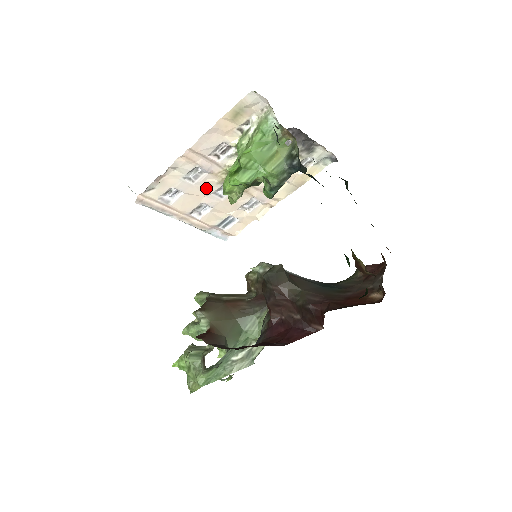
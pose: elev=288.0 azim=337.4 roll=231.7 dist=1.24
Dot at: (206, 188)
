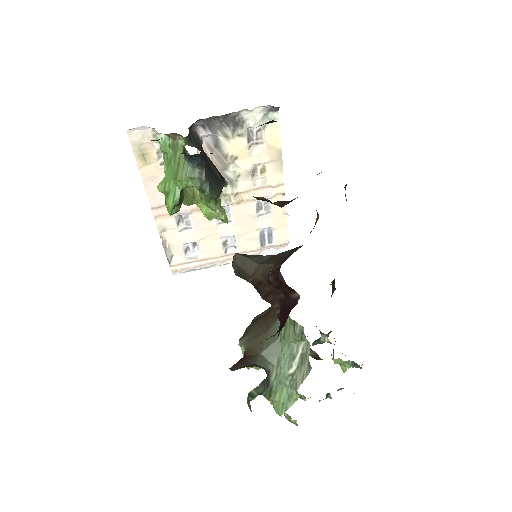
Dot at: (207, 225)
